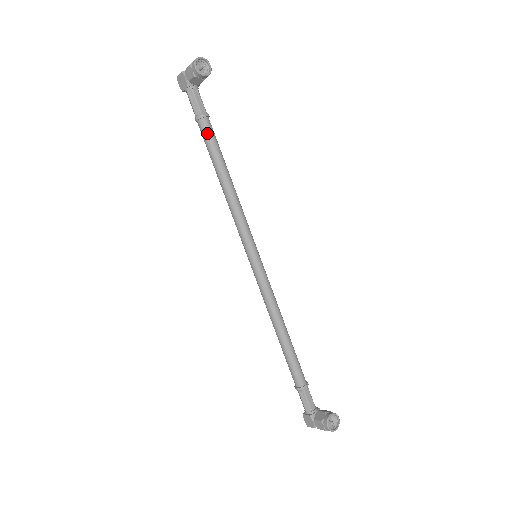
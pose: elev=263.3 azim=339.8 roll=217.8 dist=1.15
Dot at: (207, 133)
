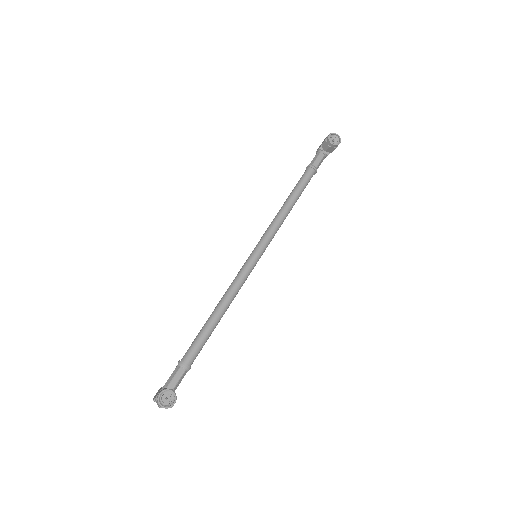
Dot at: (305, 175)
